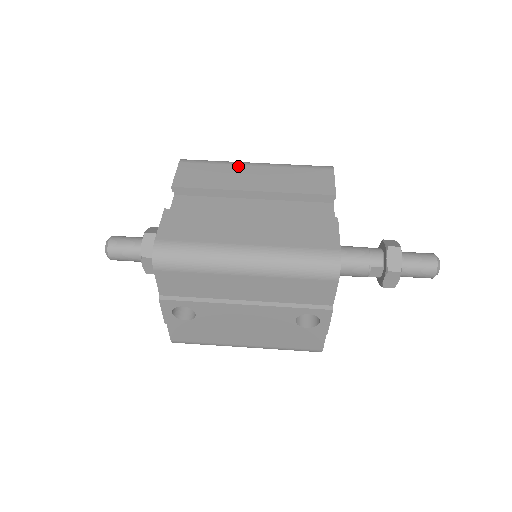
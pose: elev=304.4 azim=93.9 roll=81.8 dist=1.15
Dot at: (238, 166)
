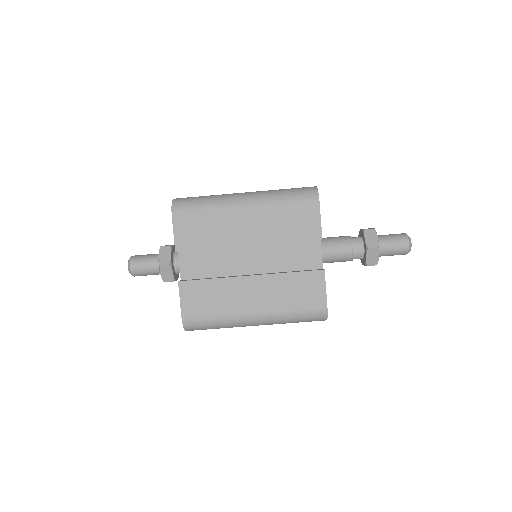
Dot at: (228, 212)
